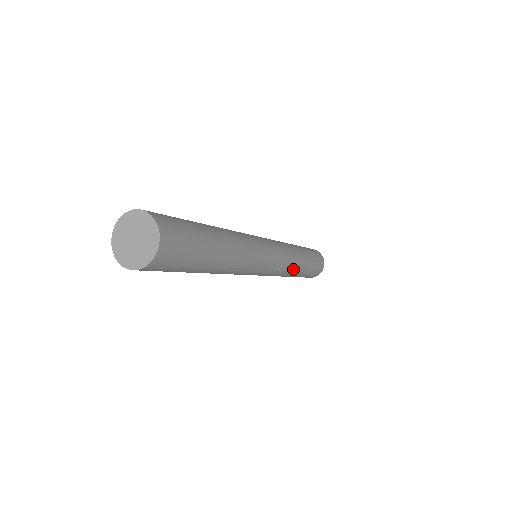
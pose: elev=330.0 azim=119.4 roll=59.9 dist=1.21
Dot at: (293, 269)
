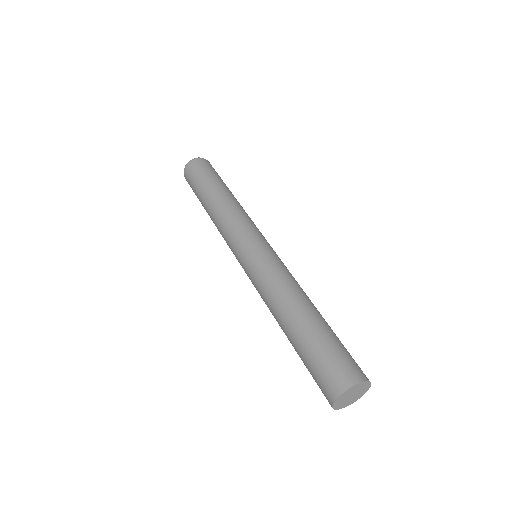
Dot at: occluded
